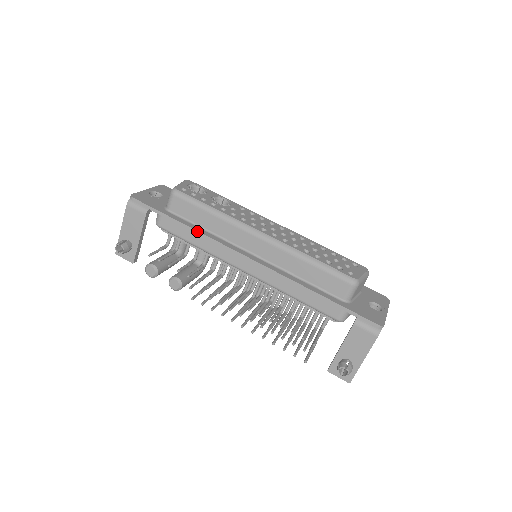
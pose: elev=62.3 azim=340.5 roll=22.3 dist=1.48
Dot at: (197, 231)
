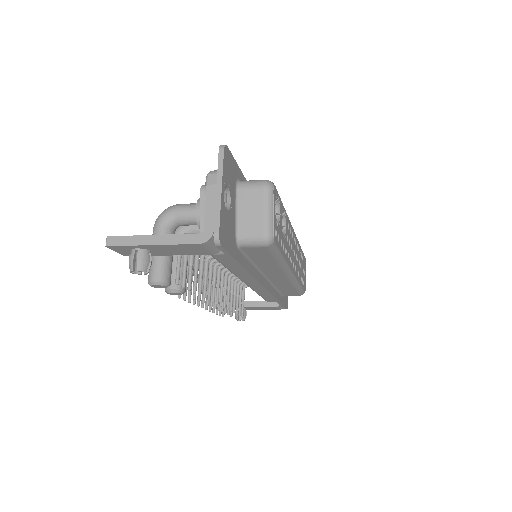
Dot at: (250, 274)
